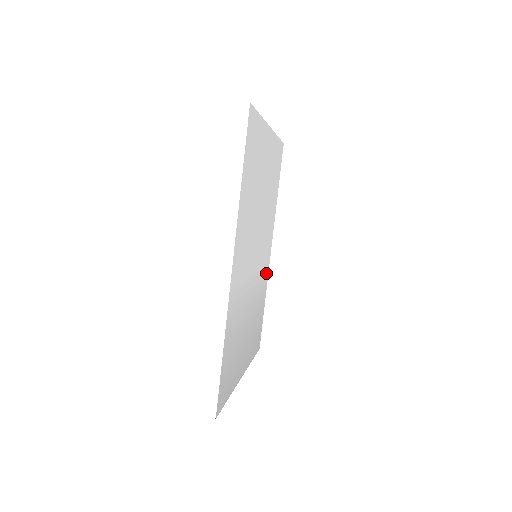
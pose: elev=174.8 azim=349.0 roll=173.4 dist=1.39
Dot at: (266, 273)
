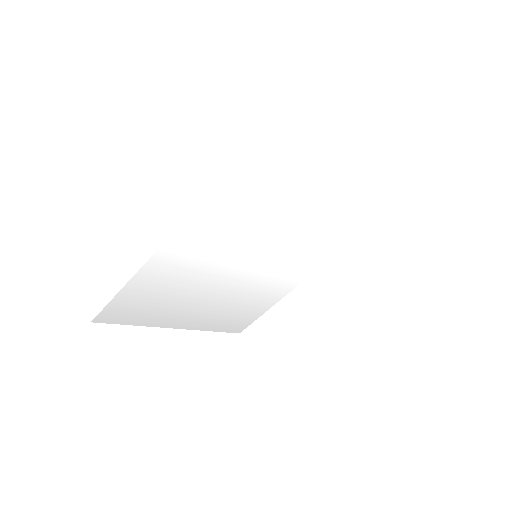
Dot at: (288, 285)
